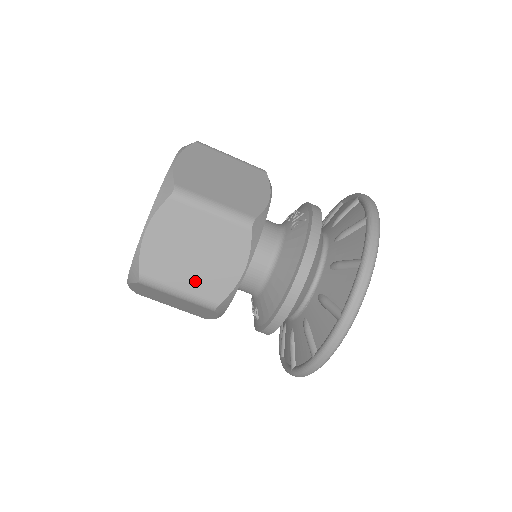
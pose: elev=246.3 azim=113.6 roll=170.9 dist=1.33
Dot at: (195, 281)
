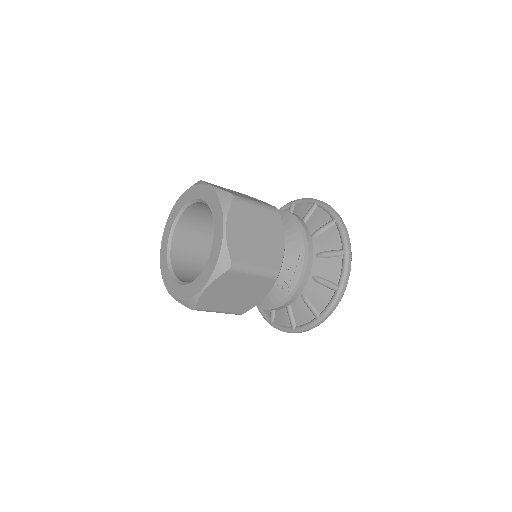
Dot at: occluded
